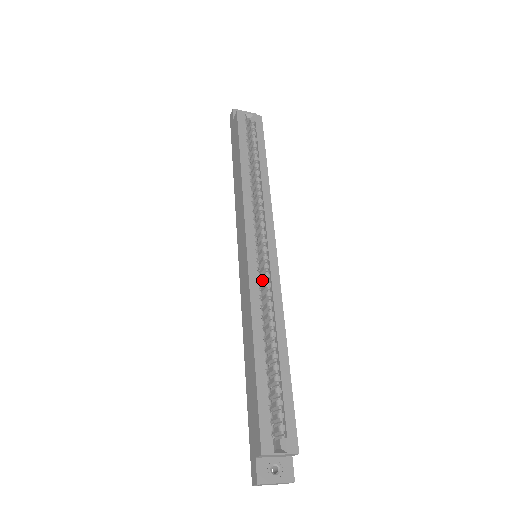
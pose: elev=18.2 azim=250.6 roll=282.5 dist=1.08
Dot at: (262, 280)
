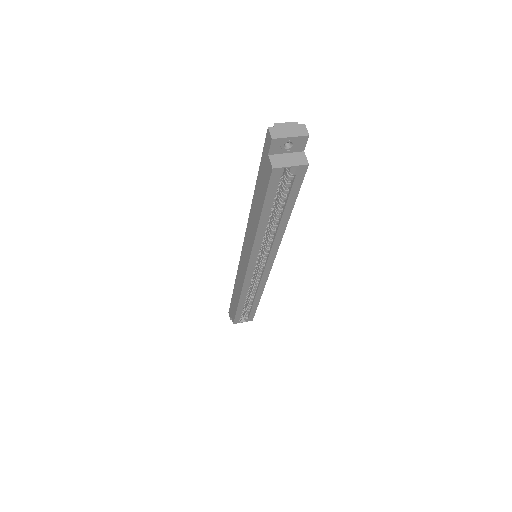
Dot at: (255, 272)
